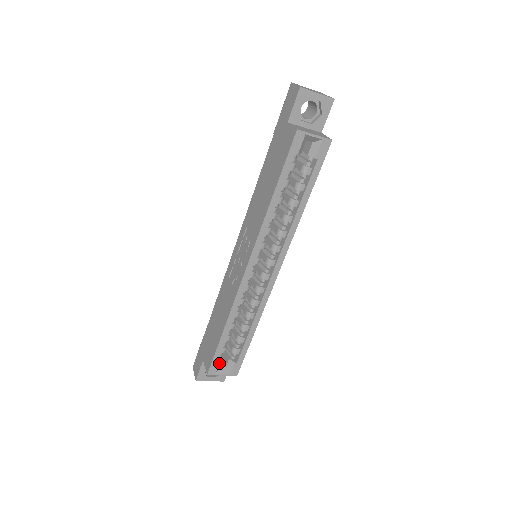
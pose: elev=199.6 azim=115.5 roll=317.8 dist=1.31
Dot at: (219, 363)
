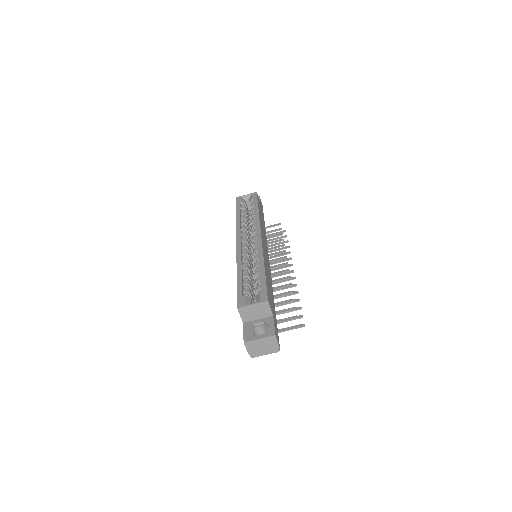
Dot at: (245, 297)
